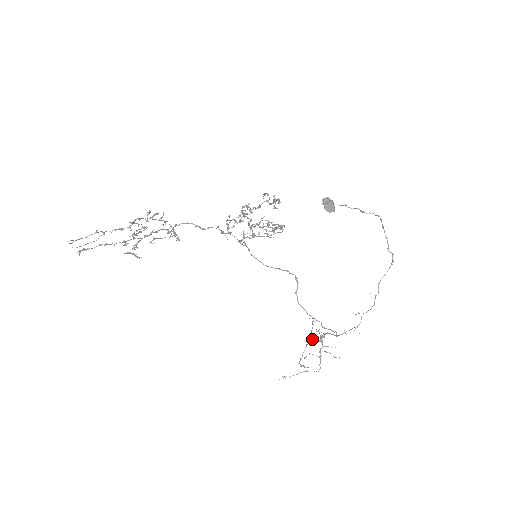
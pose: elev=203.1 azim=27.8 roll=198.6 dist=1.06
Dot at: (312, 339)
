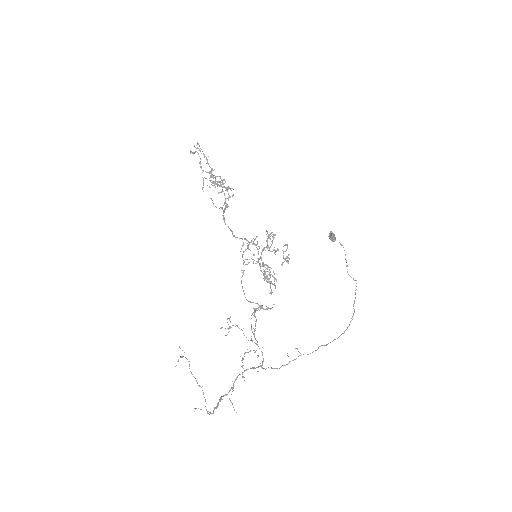
Dot at: occluded
